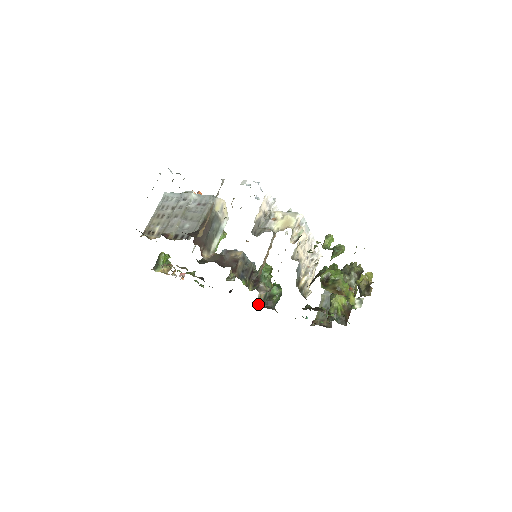
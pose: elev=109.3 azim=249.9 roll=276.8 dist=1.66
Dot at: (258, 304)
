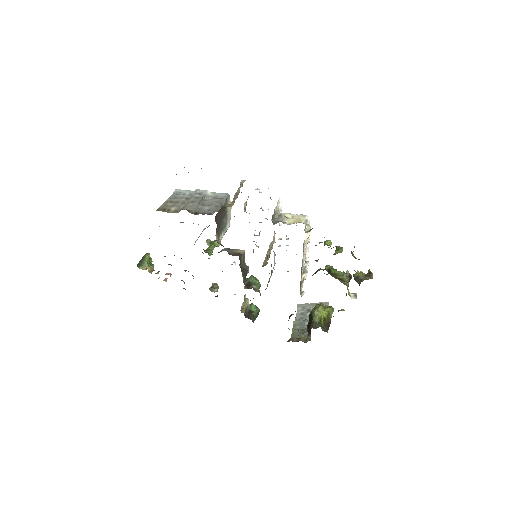
Dot at: (242, 312)
